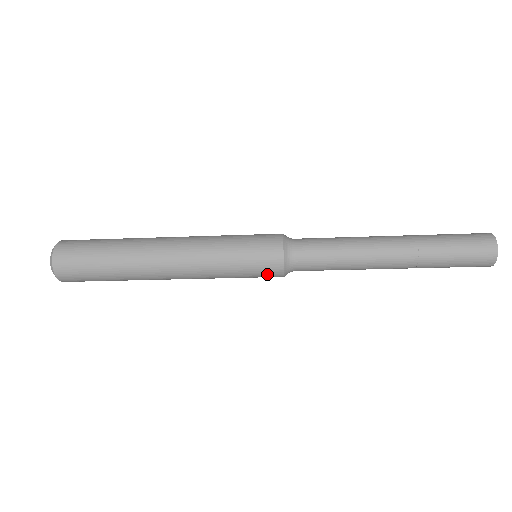
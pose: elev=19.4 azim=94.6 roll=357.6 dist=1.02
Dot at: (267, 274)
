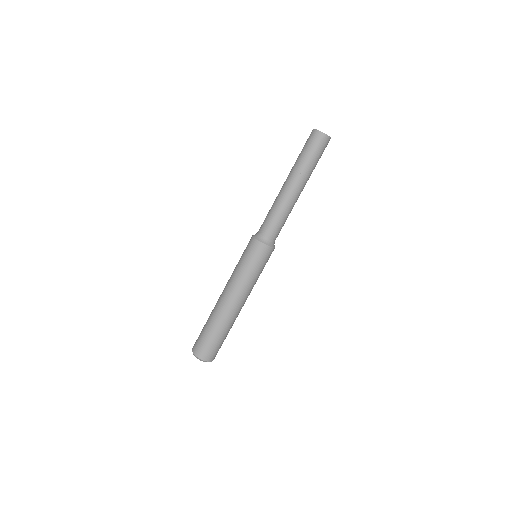
Dot at: (249, 246)
